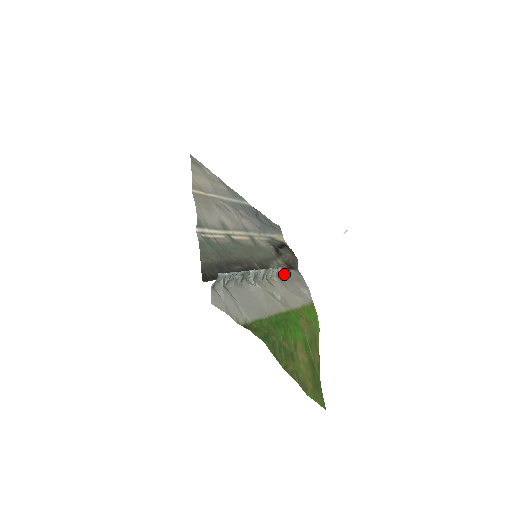
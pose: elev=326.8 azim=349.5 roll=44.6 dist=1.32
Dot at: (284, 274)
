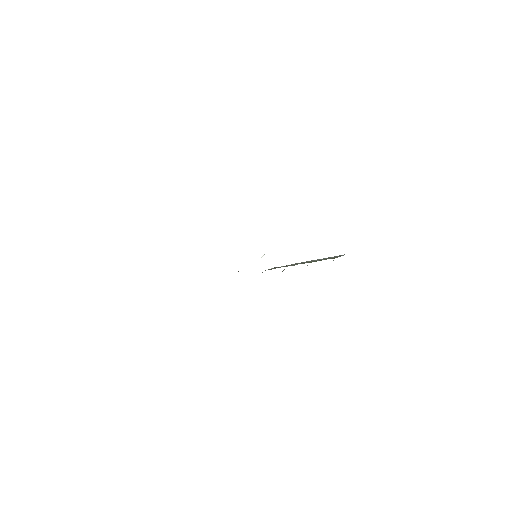
Dot at: occluded
